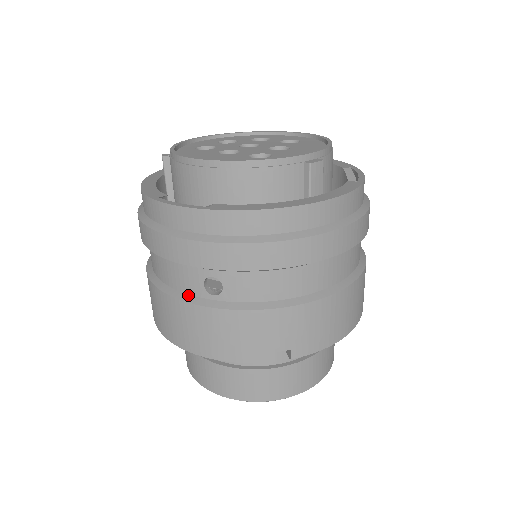
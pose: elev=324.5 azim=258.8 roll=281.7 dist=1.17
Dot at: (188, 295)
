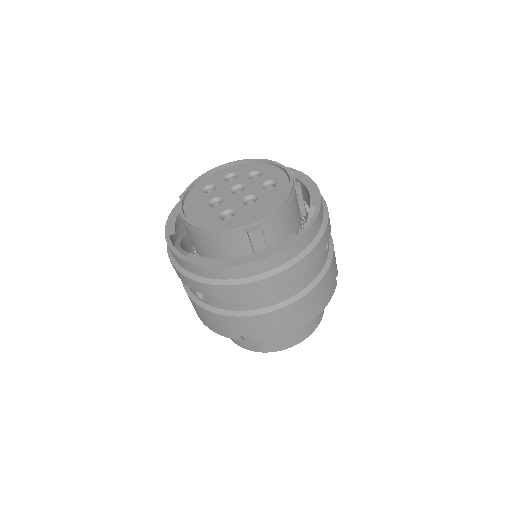
Dot at: (192, 293)
